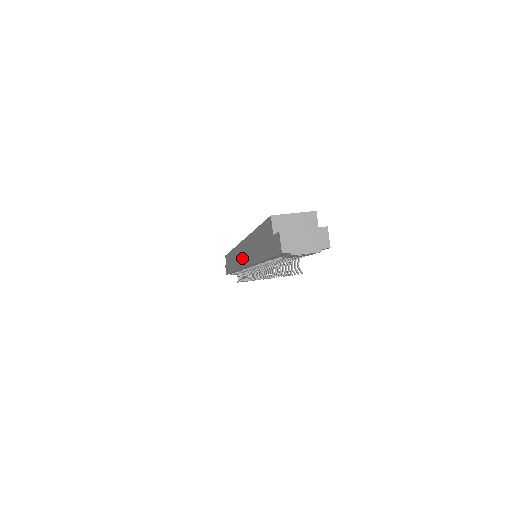
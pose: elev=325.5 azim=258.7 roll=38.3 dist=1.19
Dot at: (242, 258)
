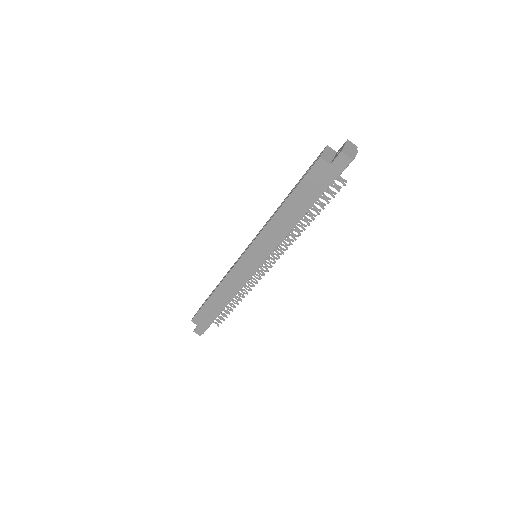
Dot at: (255, 260)
